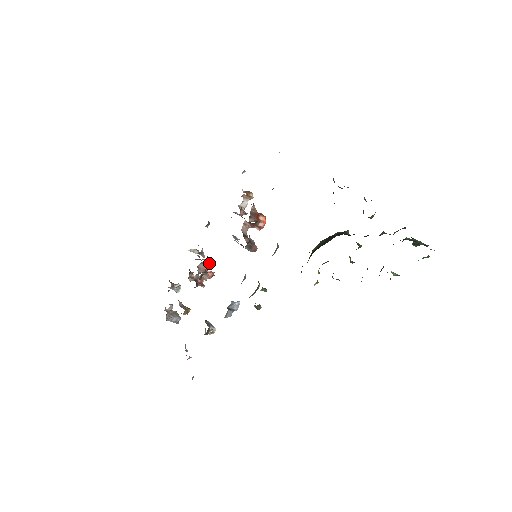
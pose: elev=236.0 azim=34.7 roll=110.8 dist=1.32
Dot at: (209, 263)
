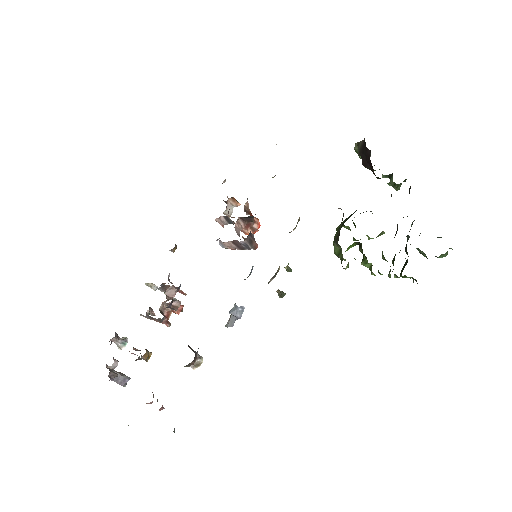
Dot at: (179, 291)
